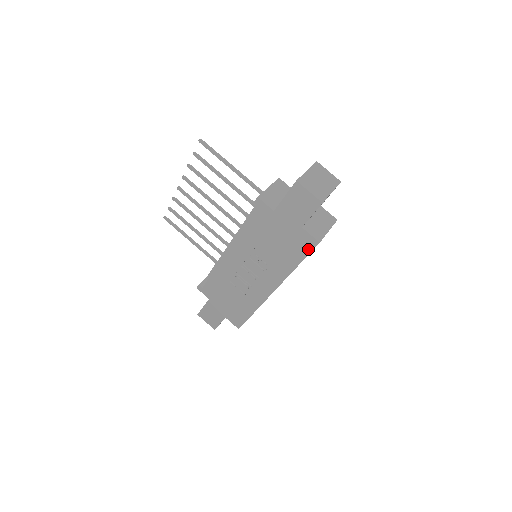
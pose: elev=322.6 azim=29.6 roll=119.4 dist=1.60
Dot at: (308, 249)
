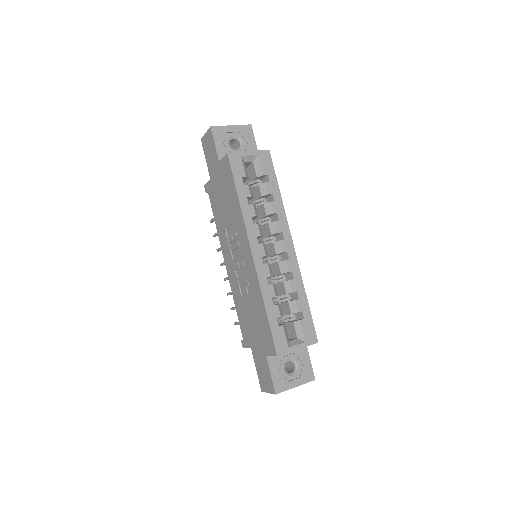
Dot at: (229, 170)
